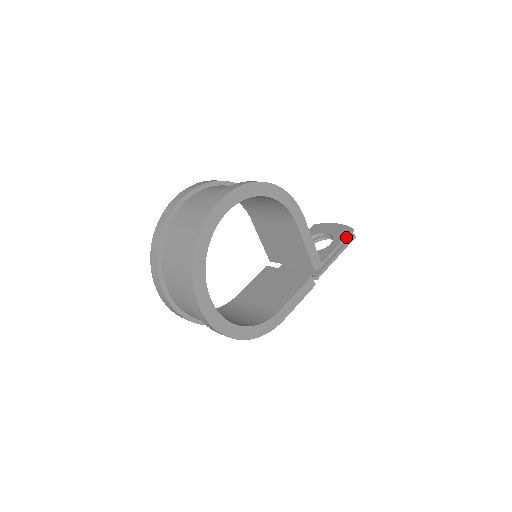
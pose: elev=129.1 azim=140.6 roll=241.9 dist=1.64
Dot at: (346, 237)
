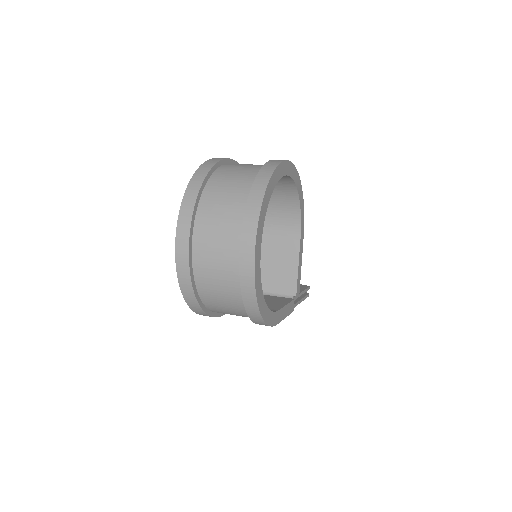
Dot at: (307, 289)
